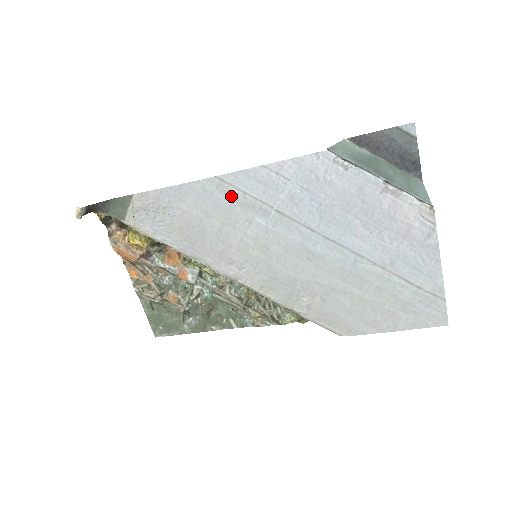
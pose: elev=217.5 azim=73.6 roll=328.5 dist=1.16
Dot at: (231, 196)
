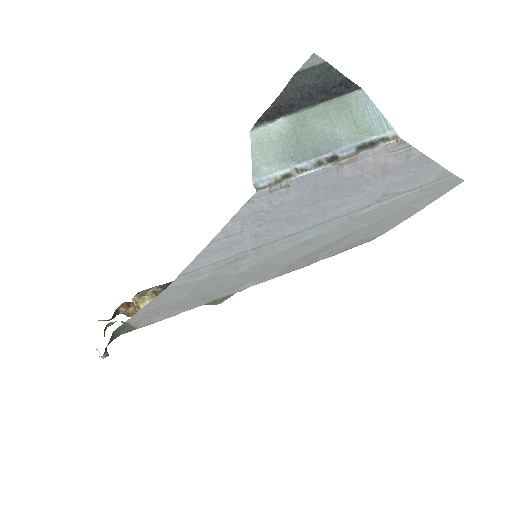
Dot at: (204, 273)
